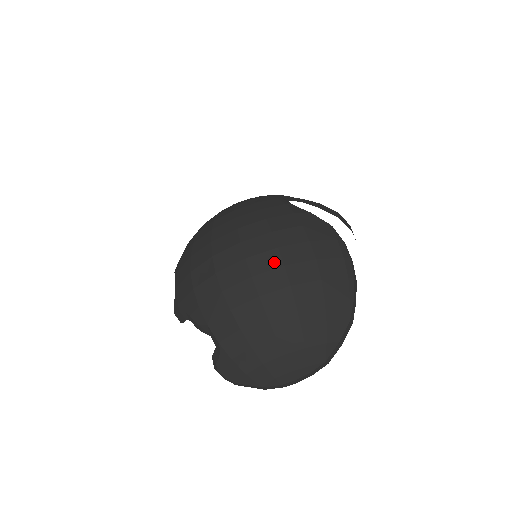
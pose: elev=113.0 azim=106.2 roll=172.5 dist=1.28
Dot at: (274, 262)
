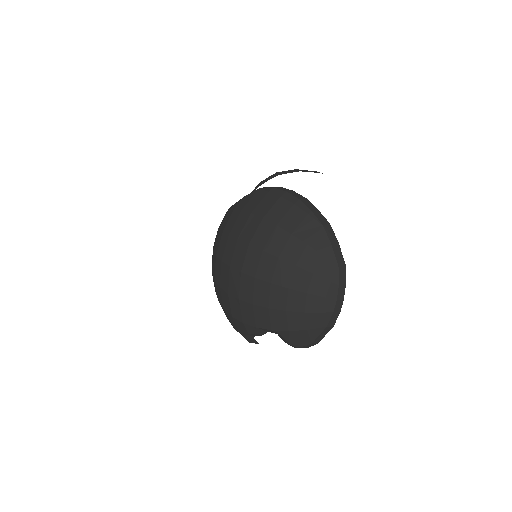
Dot at: (243, 249)
